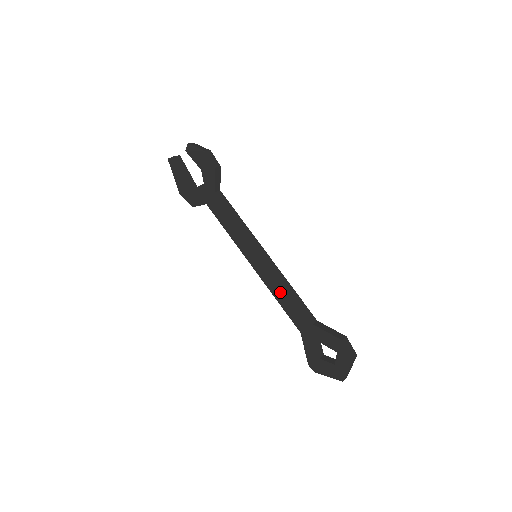
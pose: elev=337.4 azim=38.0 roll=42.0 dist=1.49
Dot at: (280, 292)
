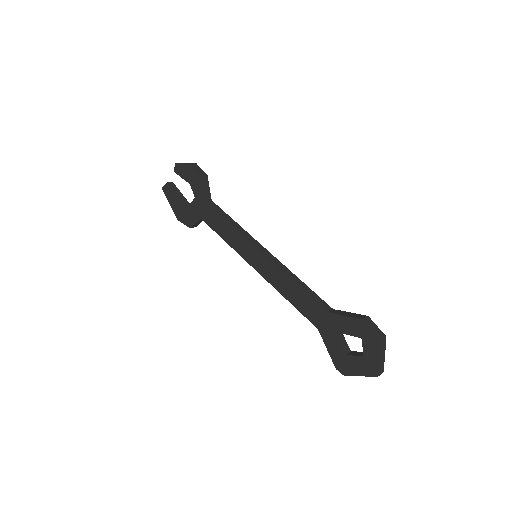
Dot at: (286, 287)
